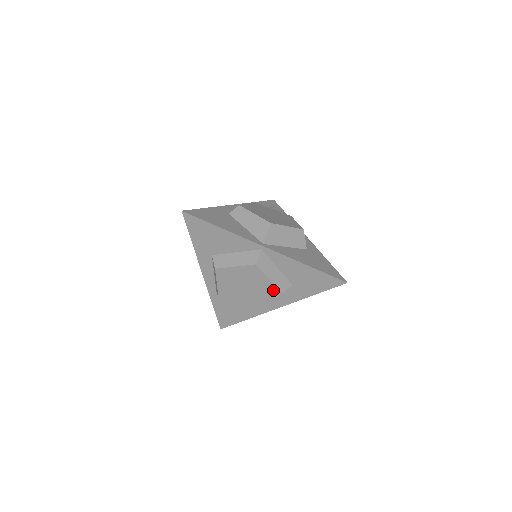
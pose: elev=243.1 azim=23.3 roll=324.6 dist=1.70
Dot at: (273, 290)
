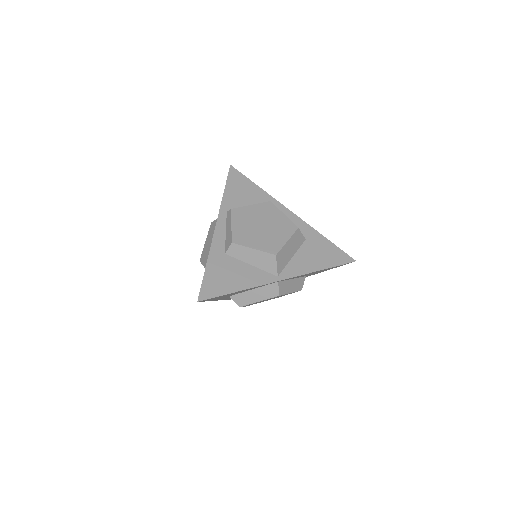
Dot at: occluded
